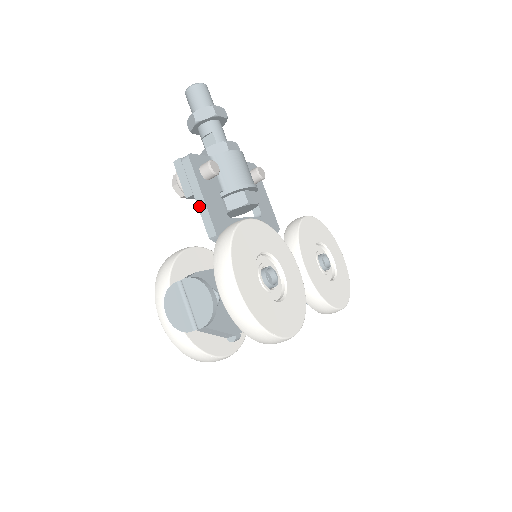
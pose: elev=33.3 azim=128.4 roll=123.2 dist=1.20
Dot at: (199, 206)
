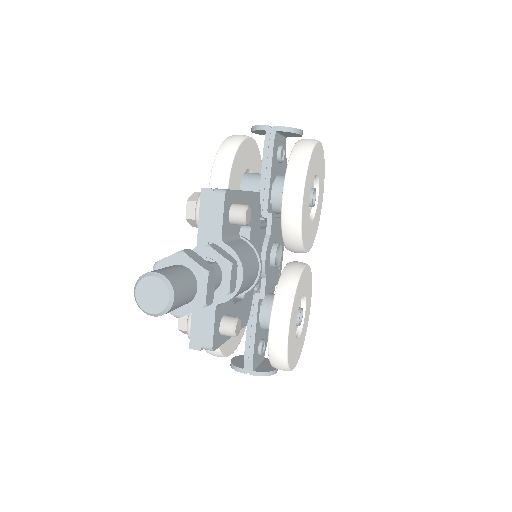
Dot at: occluded
